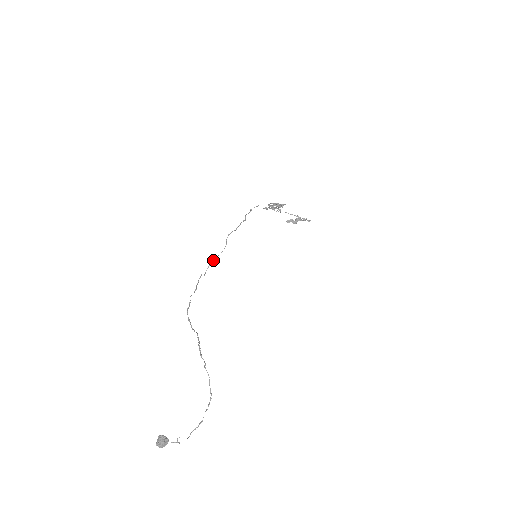
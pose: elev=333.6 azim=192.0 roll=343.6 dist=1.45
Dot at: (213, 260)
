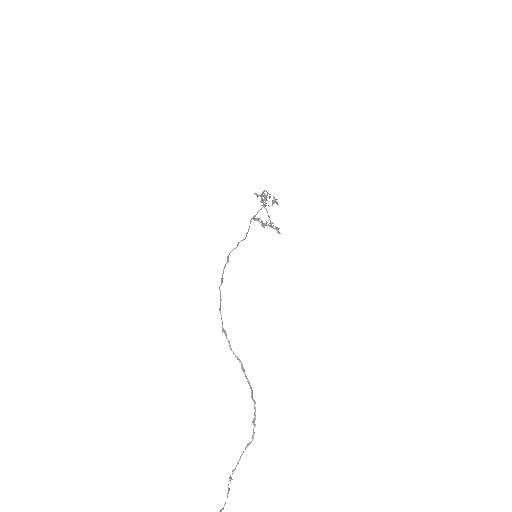
Dot at: (238, 243)
